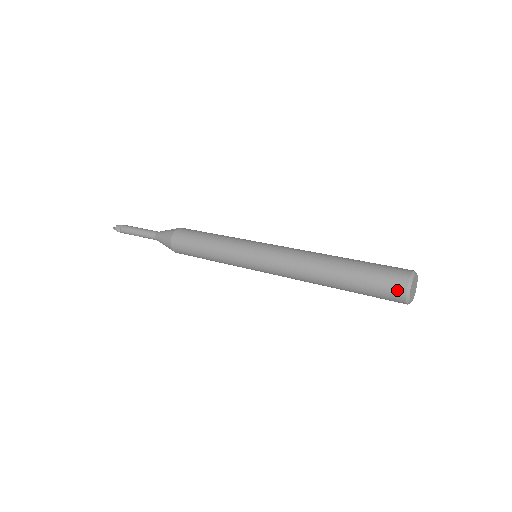
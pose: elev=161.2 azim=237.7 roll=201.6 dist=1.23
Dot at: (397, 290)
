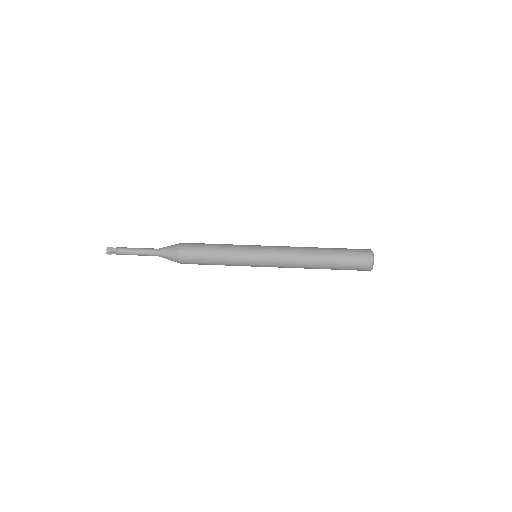
Dot at: occluded
